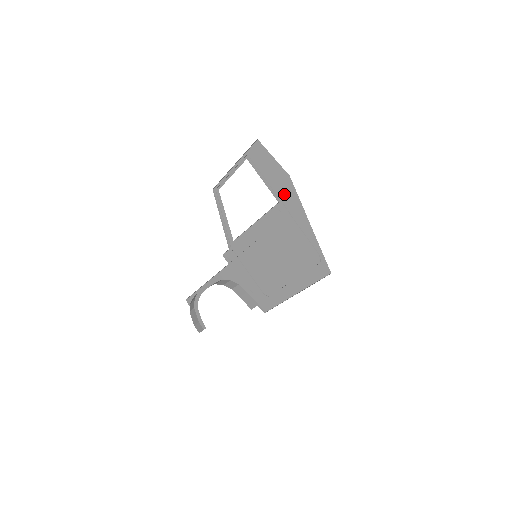
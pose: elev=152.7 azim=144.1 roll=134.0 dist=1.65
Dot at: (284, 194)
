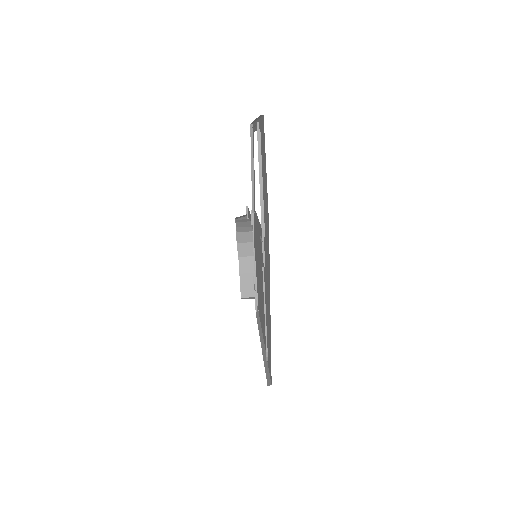
Dot at: (266, 235)
